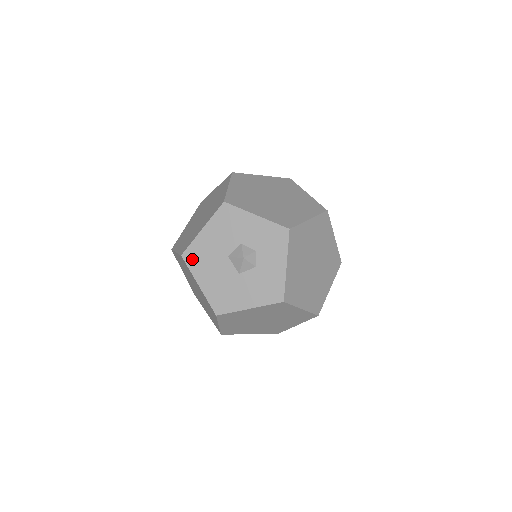
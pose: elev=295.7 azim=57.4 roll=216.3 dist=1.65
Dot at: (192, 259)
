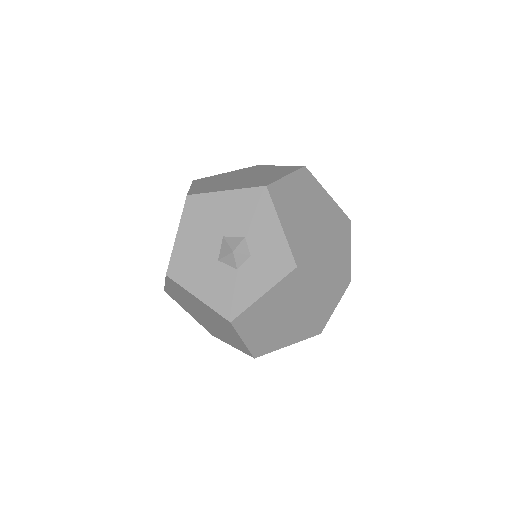
Dot at: (193, 207)
